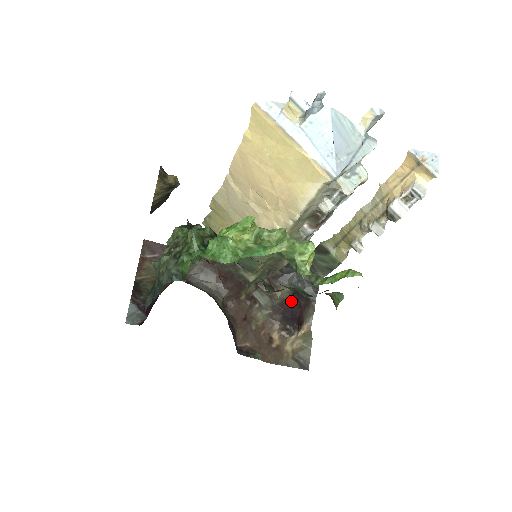
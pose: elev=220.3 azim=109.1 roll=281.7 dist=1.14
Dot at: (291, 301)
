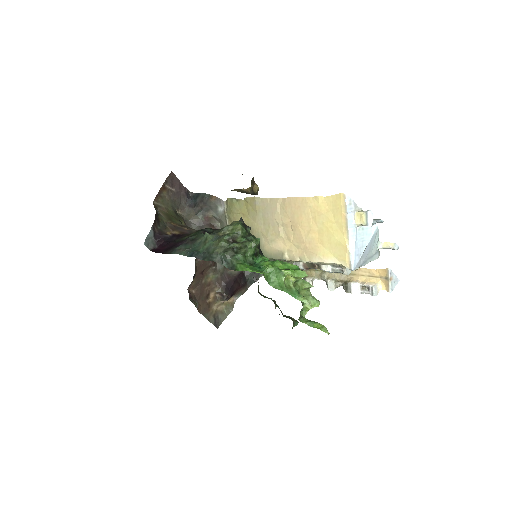
Dot at: (236, 278)
